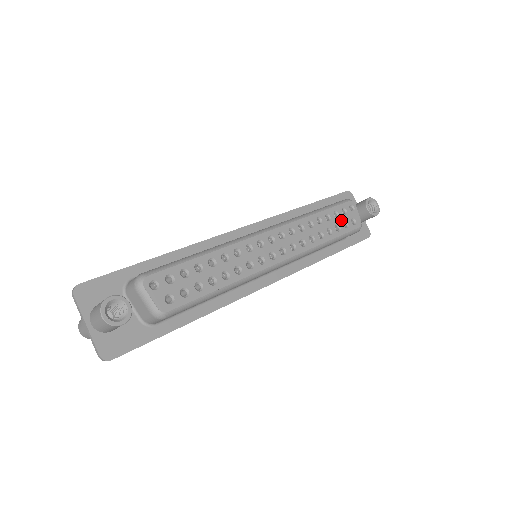
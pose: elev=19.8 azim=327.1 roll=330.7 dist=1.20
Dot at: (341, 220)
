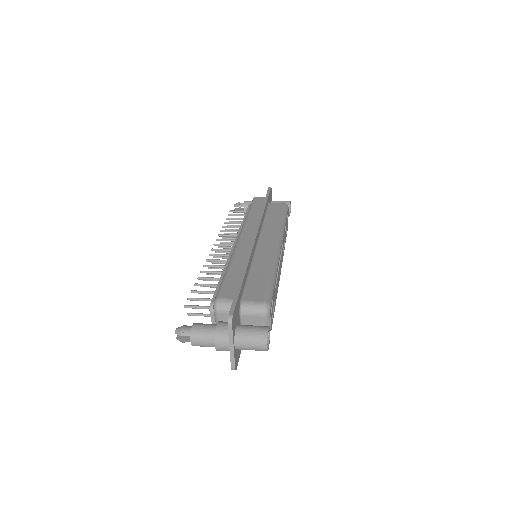
Dot at: occluded
